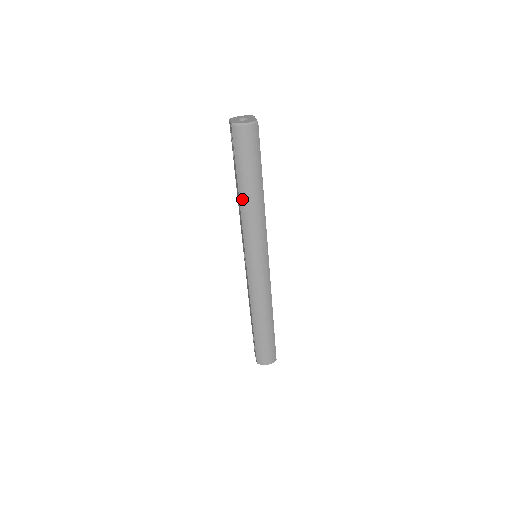
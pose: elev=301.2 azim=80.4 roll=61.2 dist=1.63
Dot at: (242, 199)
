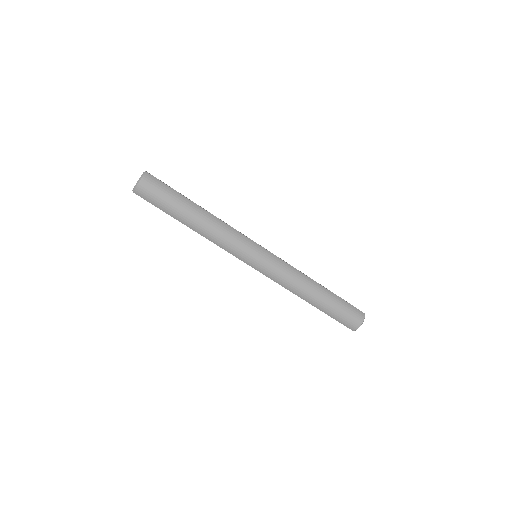
Dot at: (195, 229)
